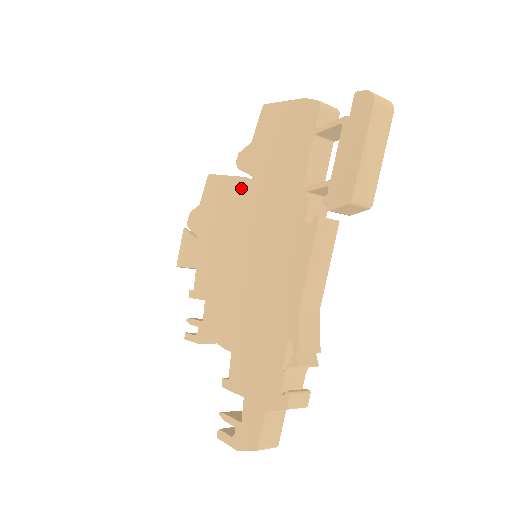
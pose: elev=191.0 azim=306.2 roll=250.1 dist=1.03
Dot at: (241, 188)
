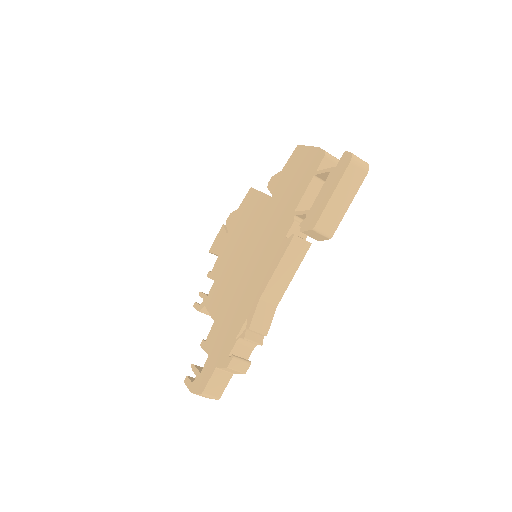
Dot at: (264, 203)
